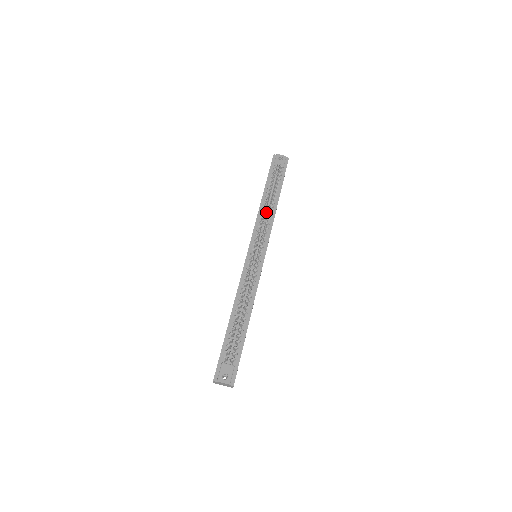
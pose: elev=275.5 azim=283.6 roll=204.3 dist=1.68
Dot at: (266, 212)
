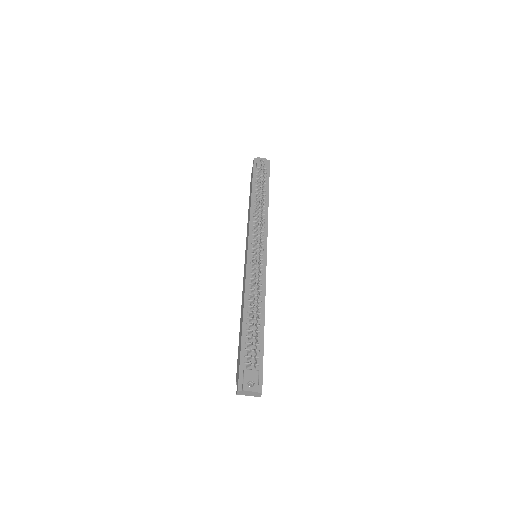
Dot at: occluded
